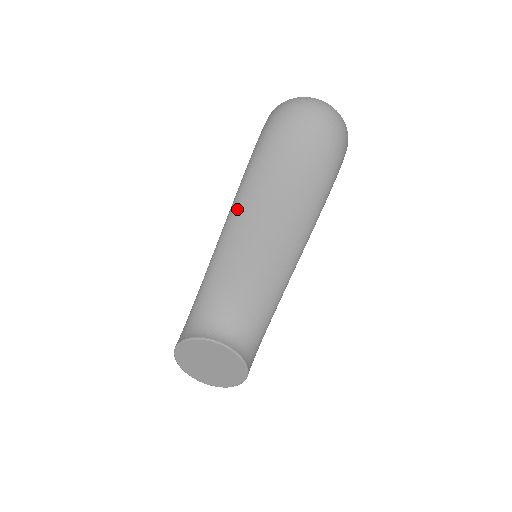
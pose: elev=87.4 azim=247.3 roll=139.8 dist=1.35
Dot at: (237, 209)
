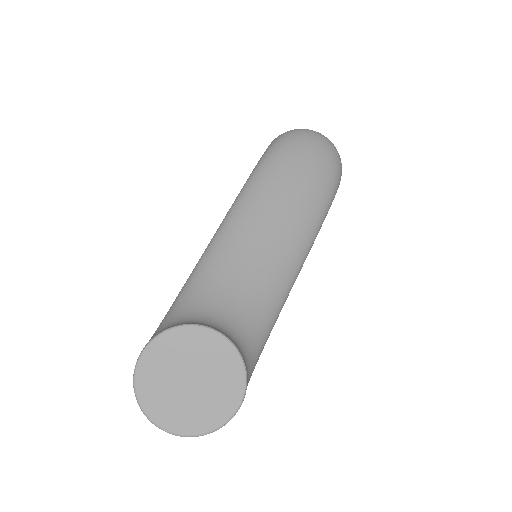
Dot at: (244, 198)
